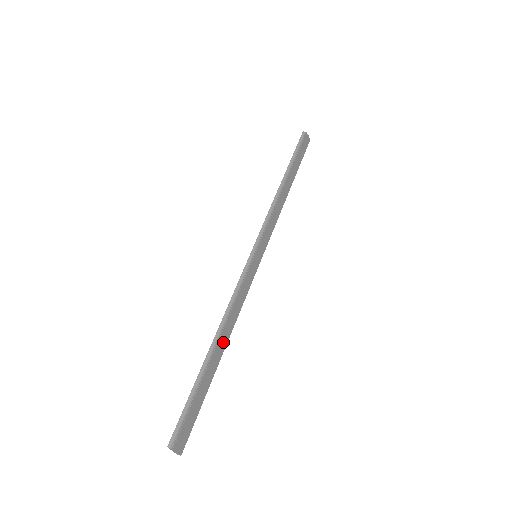
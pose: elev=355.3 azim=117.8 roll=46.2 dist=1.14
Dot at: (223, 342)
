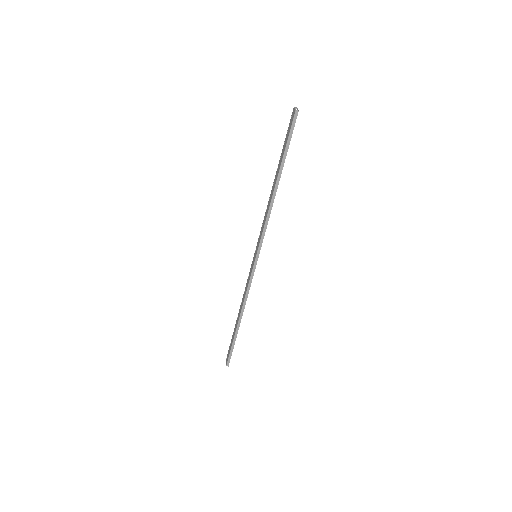
Dot at: (276, 189)
